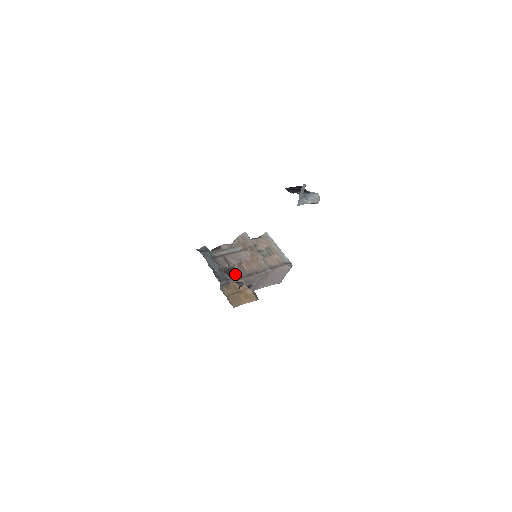
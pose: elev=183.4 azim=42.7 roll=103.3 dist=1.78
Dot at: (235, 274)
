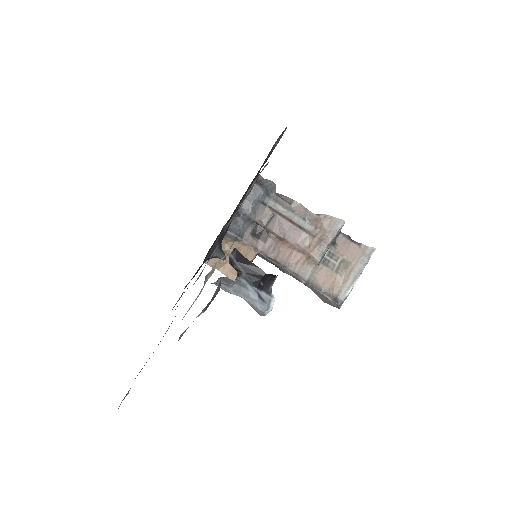
Dot at: (260, 241)
